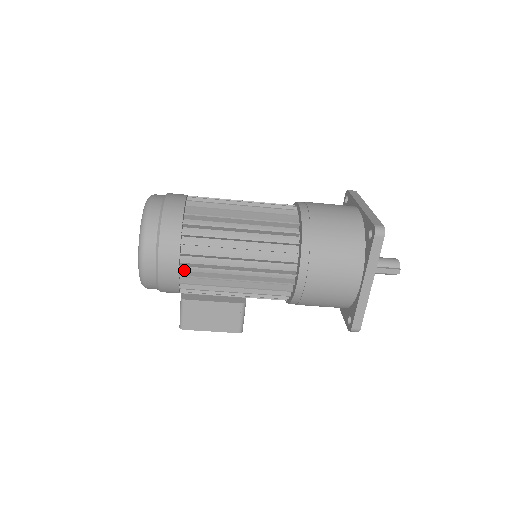
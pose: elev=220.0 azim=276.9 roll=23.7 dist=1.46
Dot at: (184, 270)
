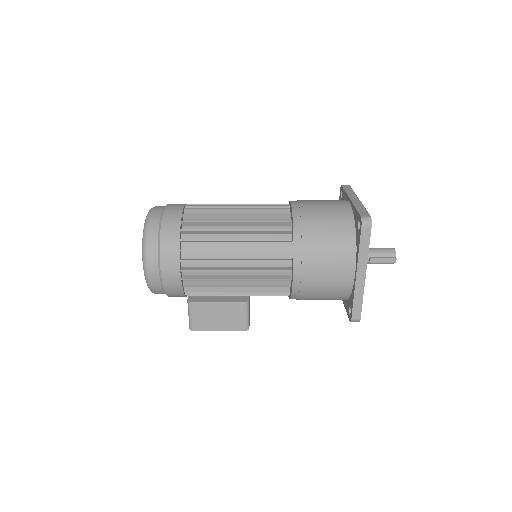
Dot at: (186, 274)
